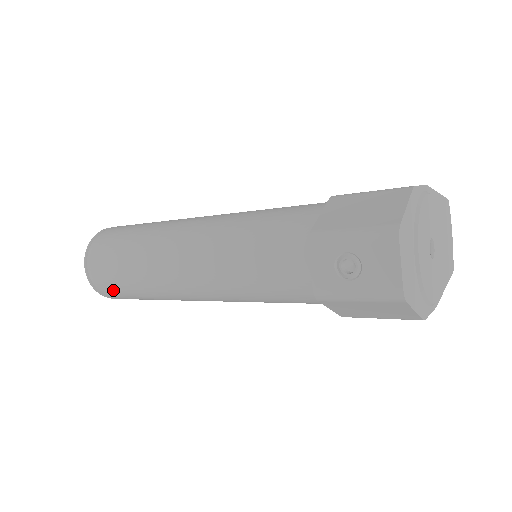
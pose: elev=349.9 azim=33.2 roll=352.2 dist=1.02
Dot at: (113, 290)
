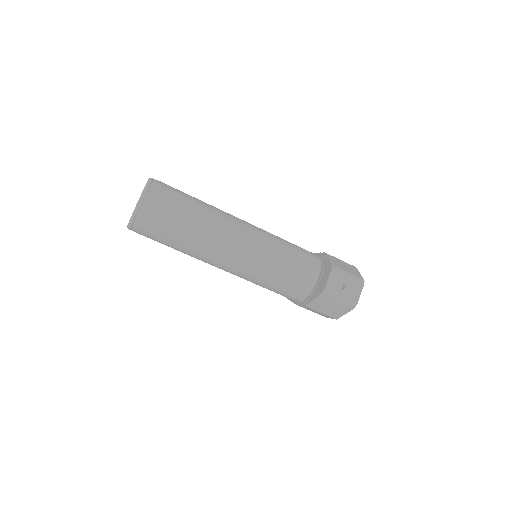
Dot at: (155, 225)
